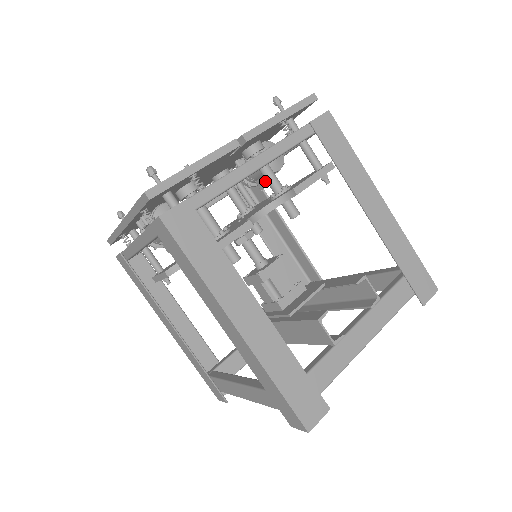
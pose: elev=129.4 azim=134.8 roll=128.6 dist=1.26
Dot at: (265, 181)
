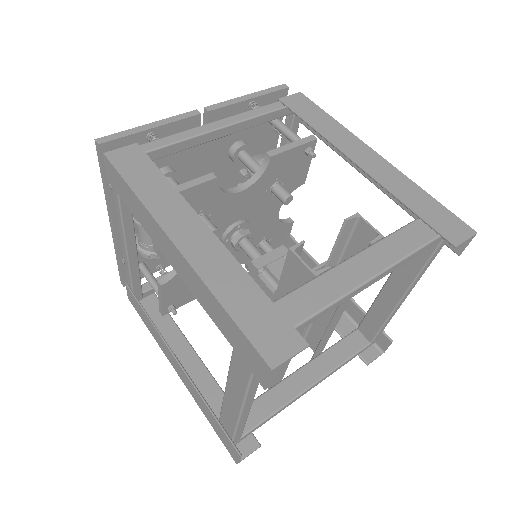
Dot at: occluded
